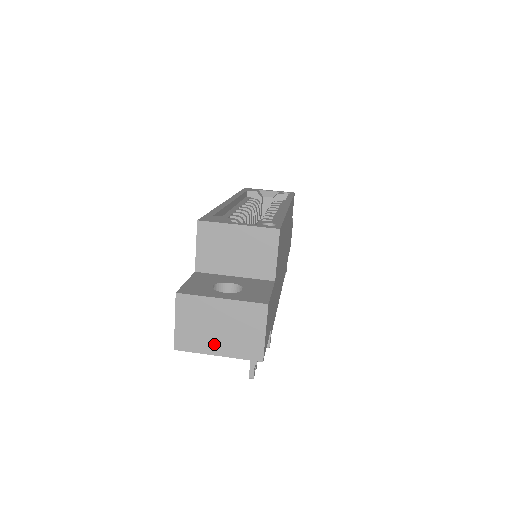
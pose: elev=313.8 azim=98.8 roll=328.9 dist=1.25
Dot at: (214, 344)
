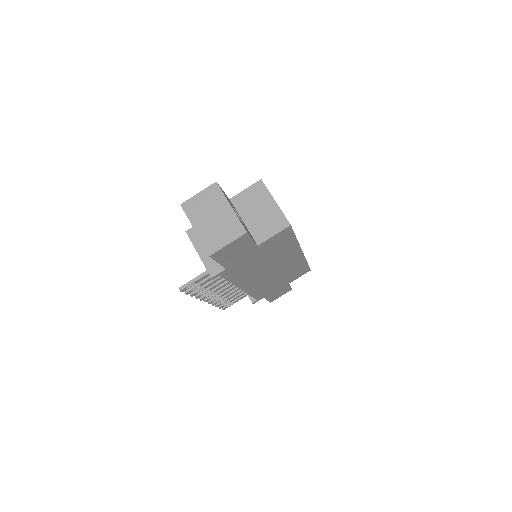
Dot at: (200, 222)
